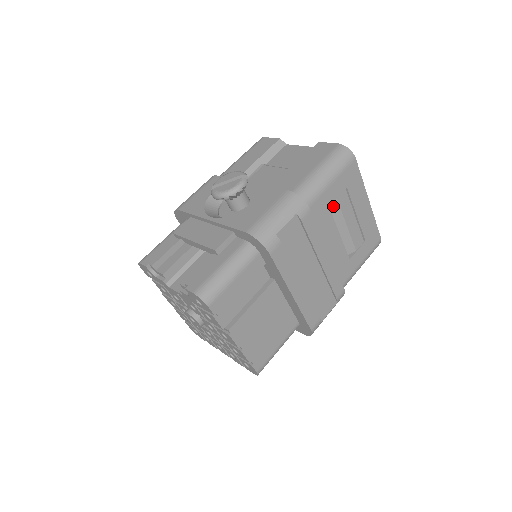
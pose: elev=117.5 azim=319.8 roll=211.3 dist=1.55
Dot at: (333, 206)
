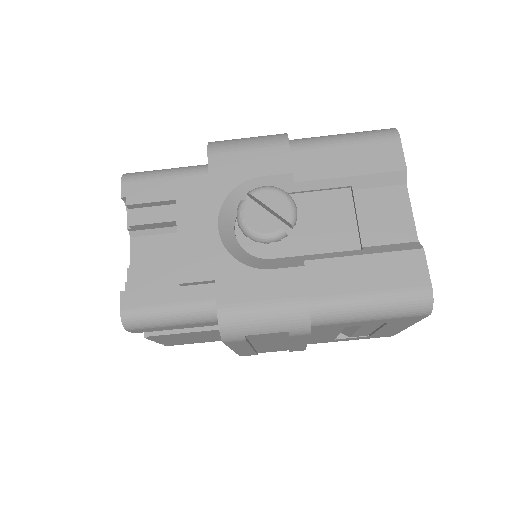
Dot at: occluded
